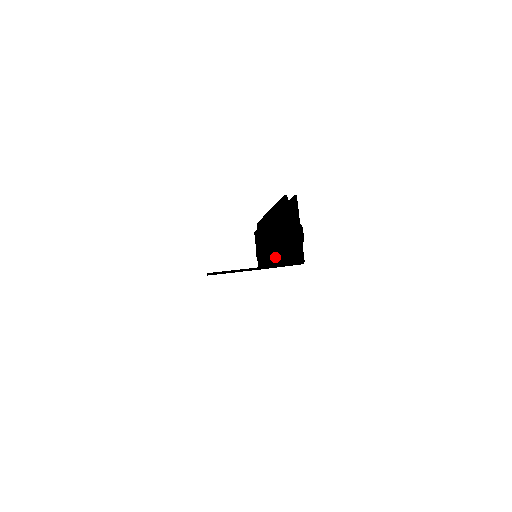
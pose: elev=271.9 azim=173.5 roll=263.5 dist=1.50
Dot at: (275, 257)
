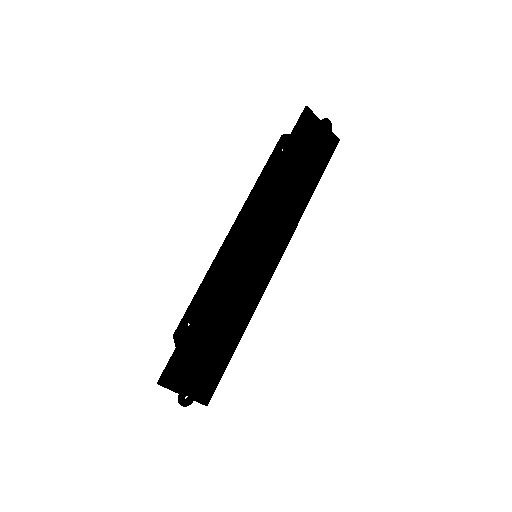
Dot at: (262, 272)
